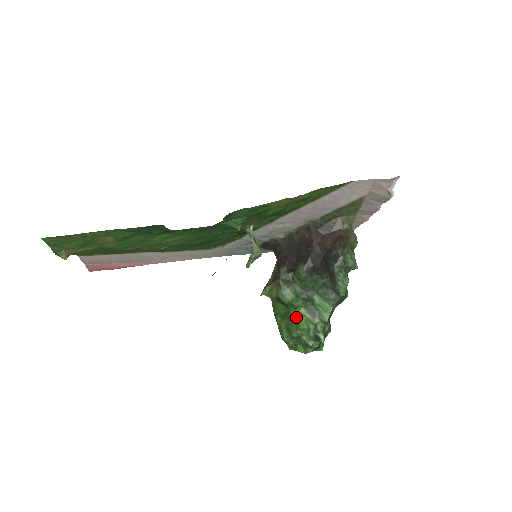
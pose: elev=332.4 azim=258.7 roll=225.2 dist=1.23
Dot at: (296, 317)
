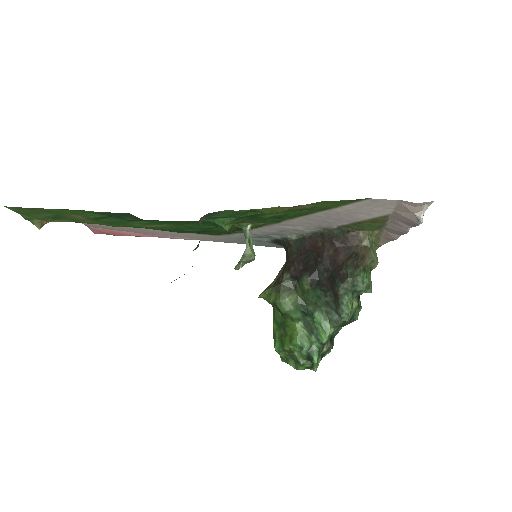
Dot at: (292, 330)
